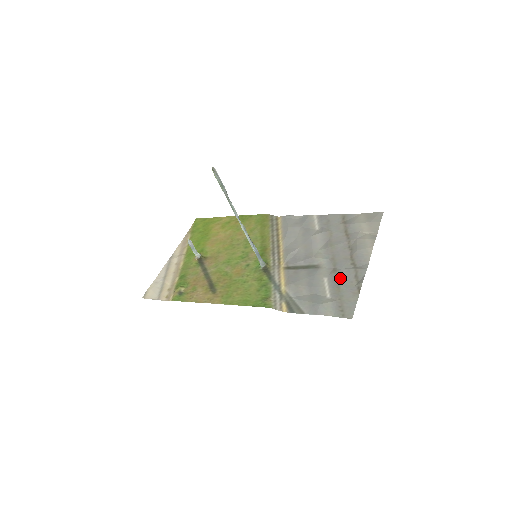
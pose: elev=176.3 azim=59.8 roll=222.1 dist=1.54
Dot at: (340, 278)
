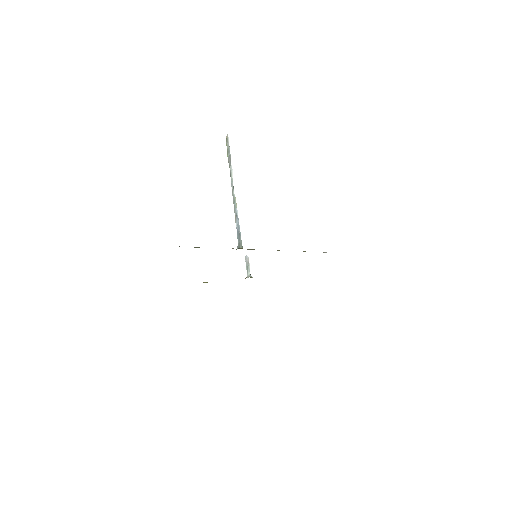
Dot at: occluded
